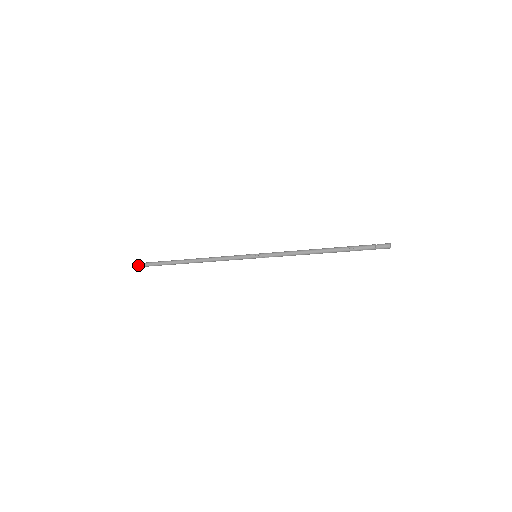
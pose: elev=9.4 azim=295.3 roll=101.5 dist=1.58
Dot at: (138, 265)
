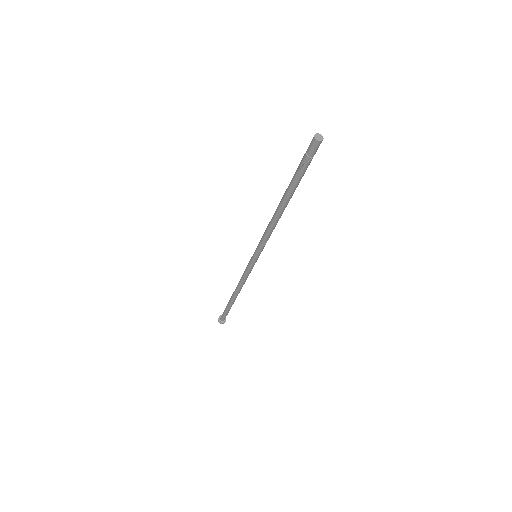
Dot at: (220, 317)
